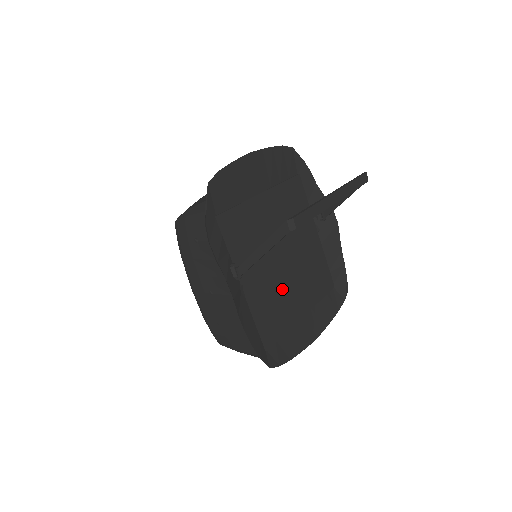
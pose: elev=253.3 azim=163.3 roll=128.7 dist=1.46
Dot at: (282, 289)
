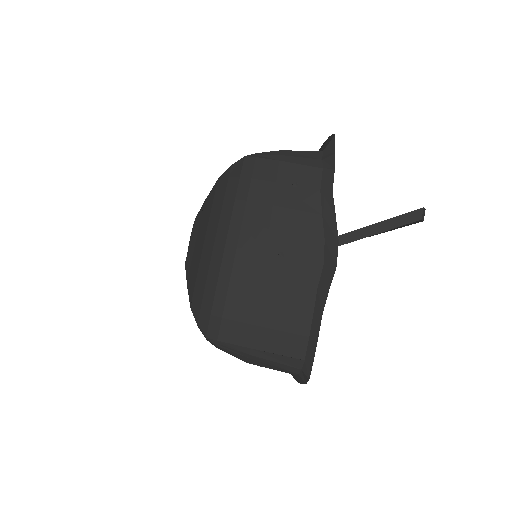
Dot at: occluded
